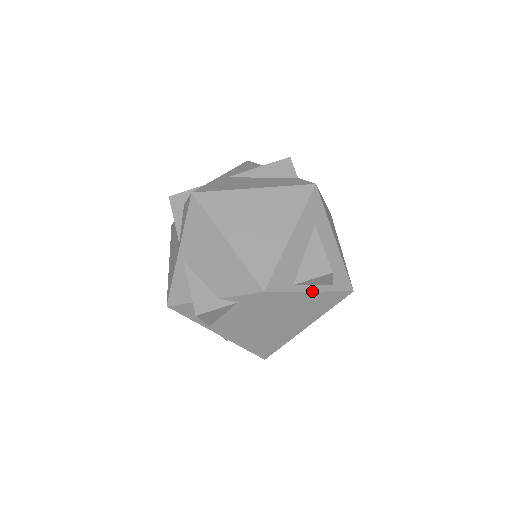
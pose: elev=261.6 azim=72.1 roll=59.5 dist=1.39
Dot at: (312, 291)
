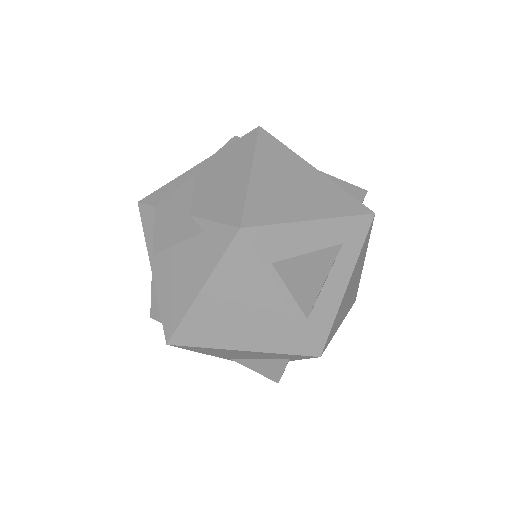
Dot at: (283, 296)
